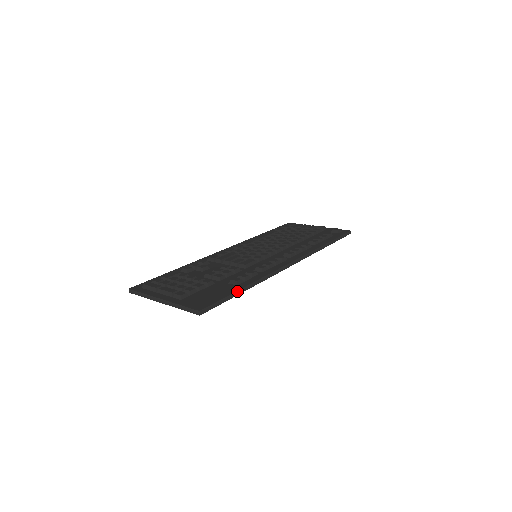
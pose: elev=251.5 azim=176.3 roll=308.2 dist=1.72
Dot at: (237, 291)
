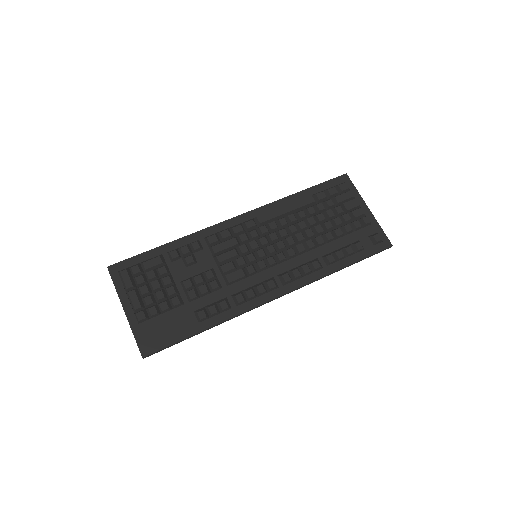
Dot at: (193, 335)
